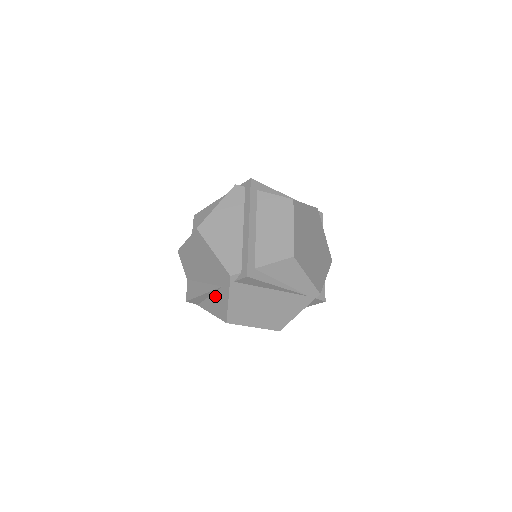
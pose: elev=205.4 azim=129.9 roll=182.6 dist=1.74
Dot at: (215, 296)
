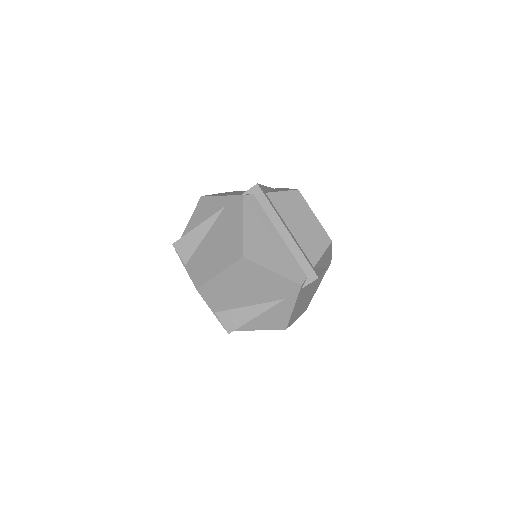
Dot at: (269, 312)
